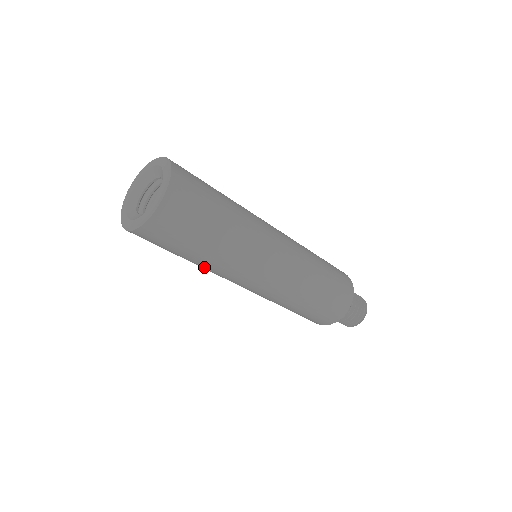
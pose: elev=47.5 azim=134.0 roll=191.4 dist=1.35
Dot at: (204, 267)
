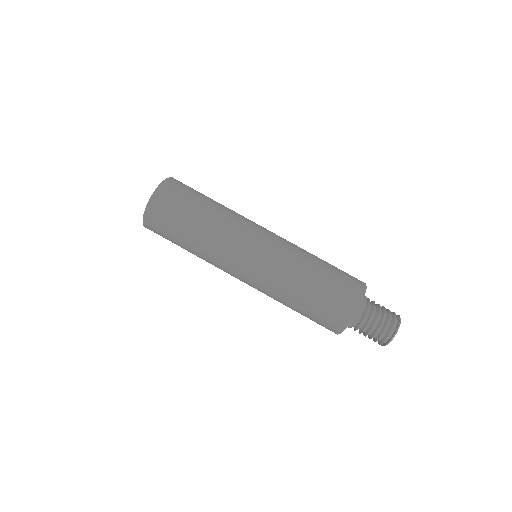
Dot at: (204, 247)
